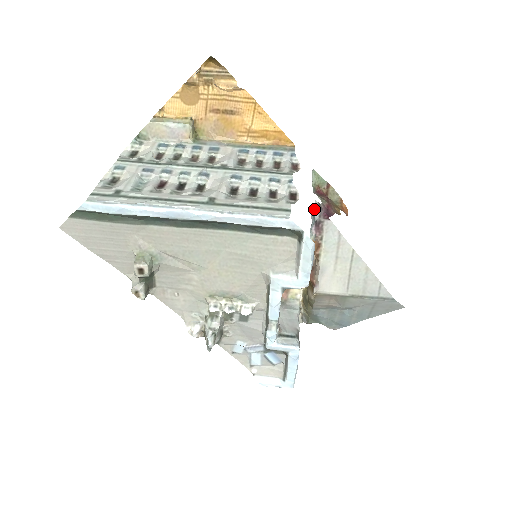
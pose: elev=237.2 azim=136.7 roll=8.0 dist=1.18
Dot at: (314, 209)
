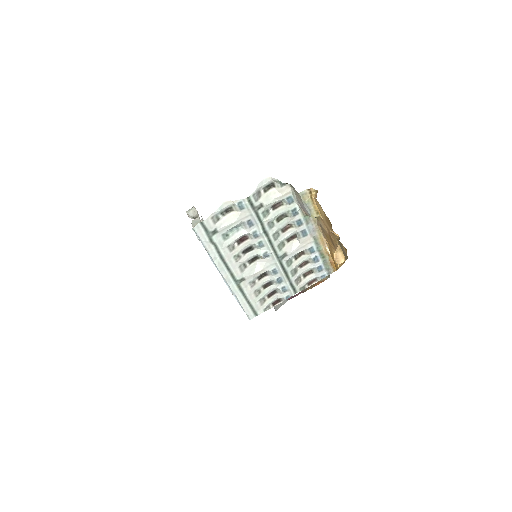
Dot at: occluded
